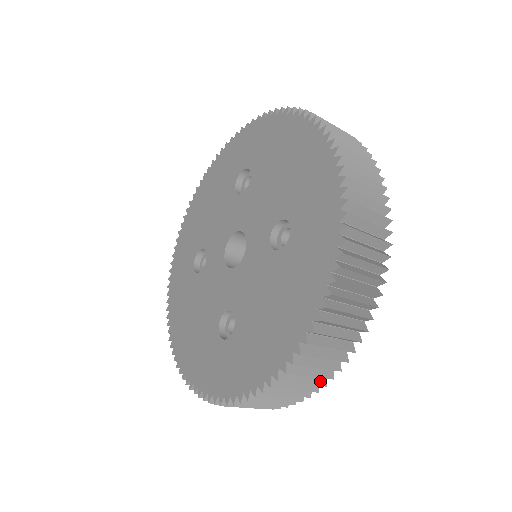
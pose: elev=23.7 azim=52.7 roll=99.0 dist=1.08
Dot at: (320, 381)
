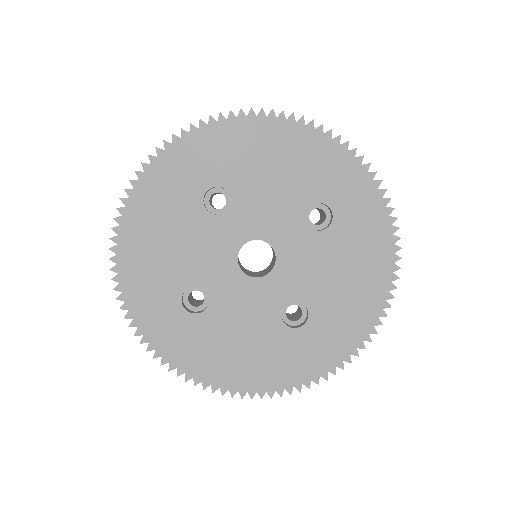
Dot at: occluded
